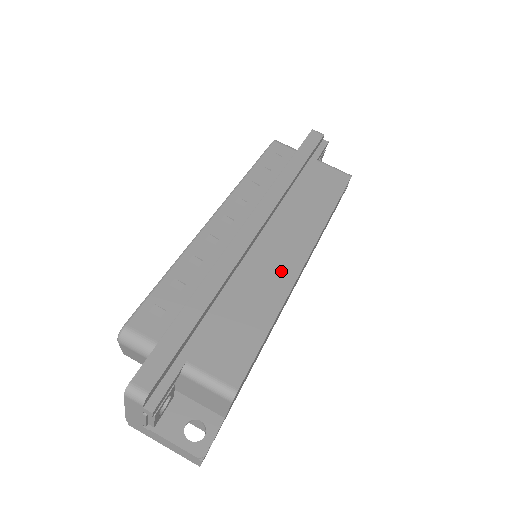
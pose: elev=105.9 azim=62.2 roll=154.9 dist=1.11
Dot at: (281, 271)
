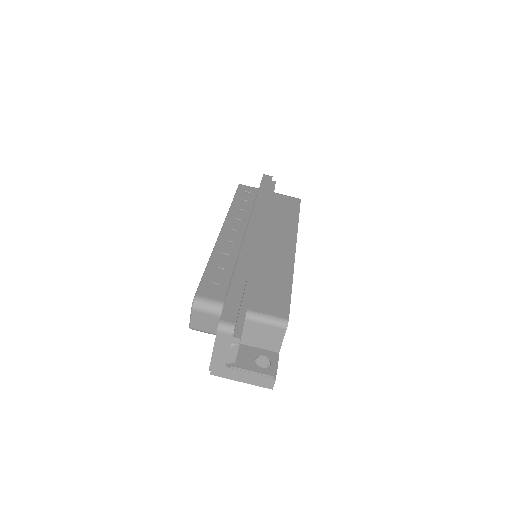
Dot at: (282, 254)
